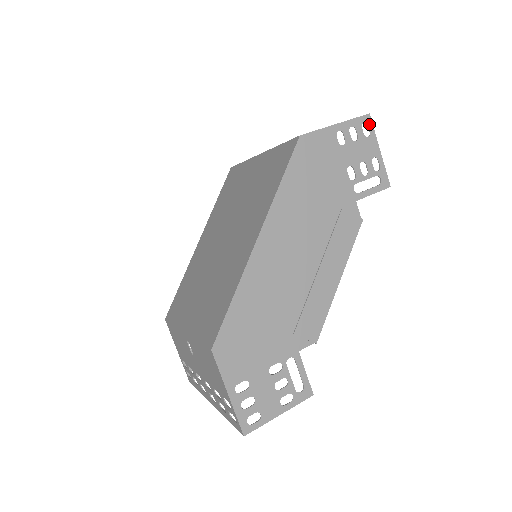
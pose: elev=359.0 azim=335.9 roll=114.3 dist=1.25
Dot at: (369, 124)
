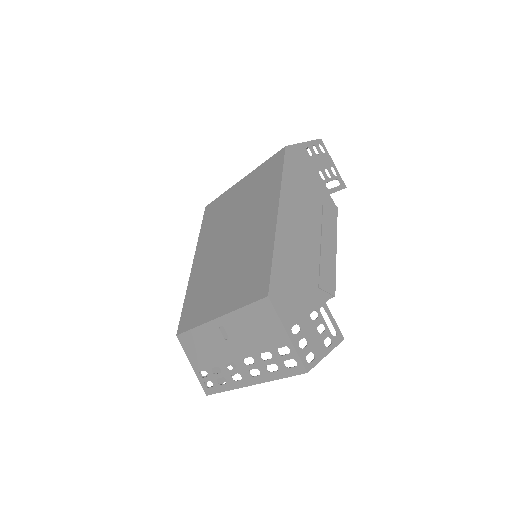
Dot at: (323, 145)
